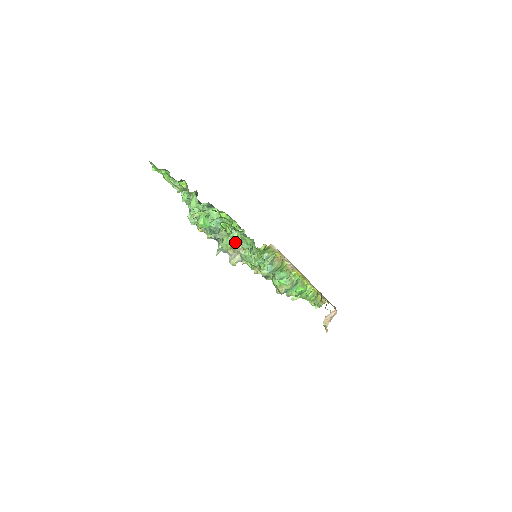
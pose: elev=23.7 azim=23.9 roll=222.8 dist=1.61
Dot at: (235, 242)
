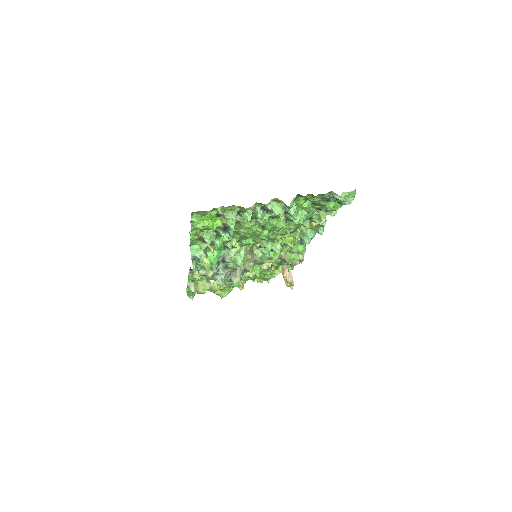
Dot at: (247, 253)
